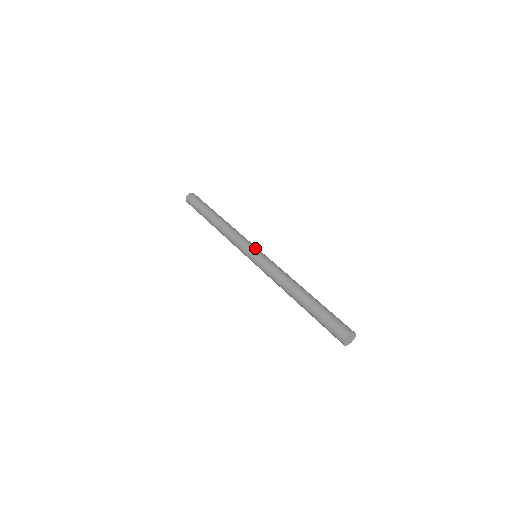
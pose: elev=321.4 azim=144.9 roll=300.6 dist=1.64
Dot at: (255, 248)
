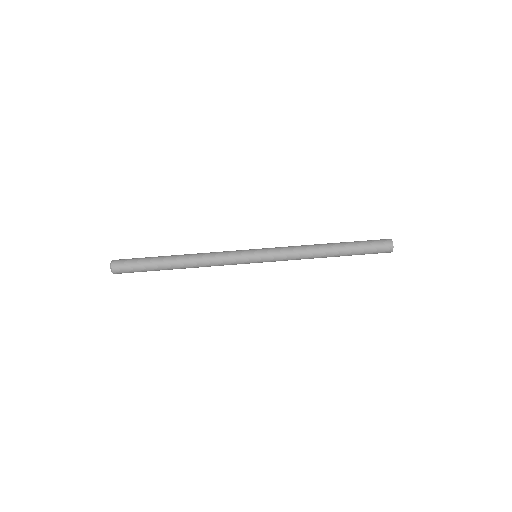
Dot at: (251, 250)
